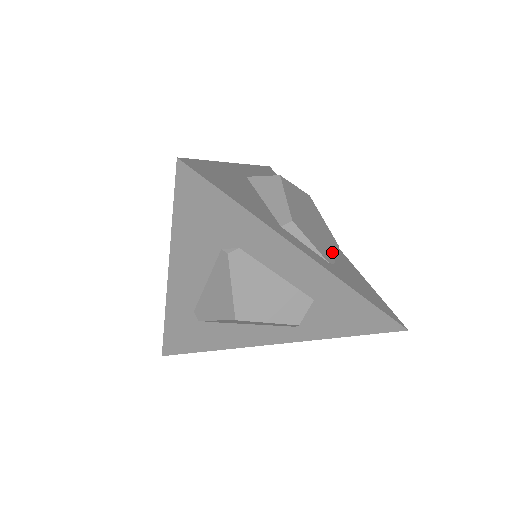
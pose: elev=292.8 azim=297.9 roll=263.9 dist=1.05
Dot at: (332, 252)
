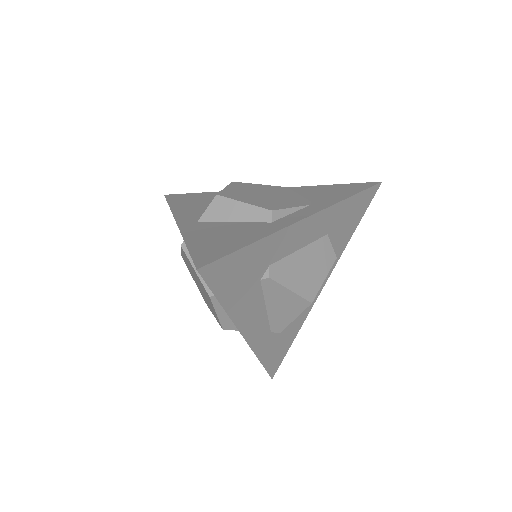
Dot at: (296, 196)
